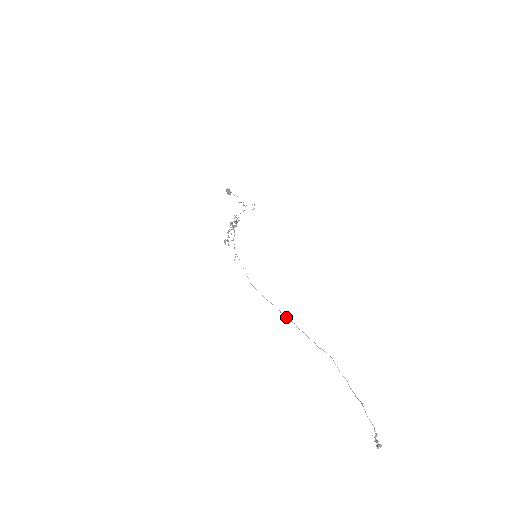
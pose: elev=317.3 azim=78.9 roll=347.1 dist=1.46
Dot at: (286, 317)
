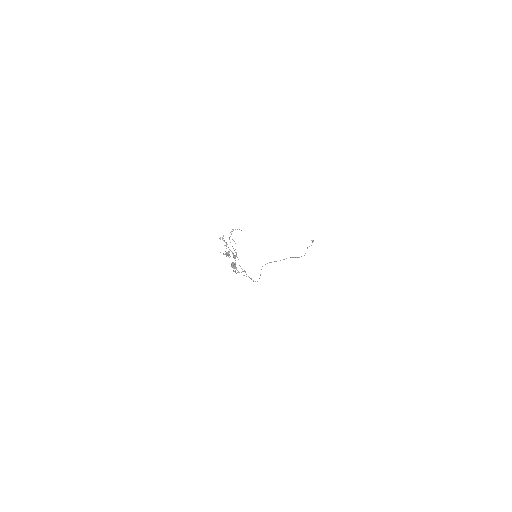
Dot at: occluded
